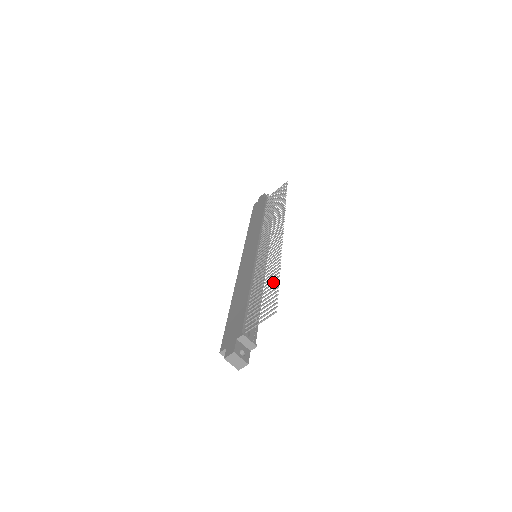
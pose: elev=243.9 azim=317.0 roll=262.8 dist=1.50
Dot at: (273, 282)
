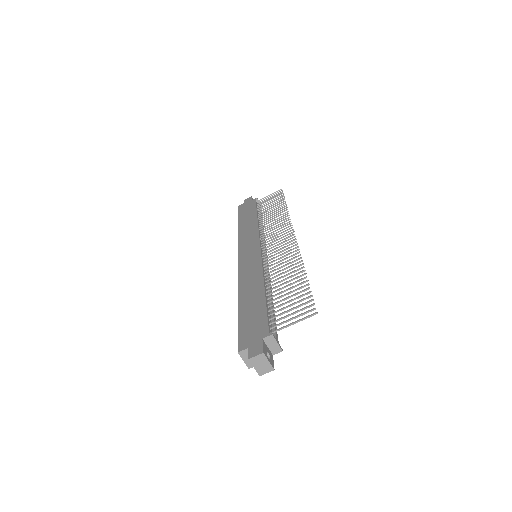
Dot at: occluded
